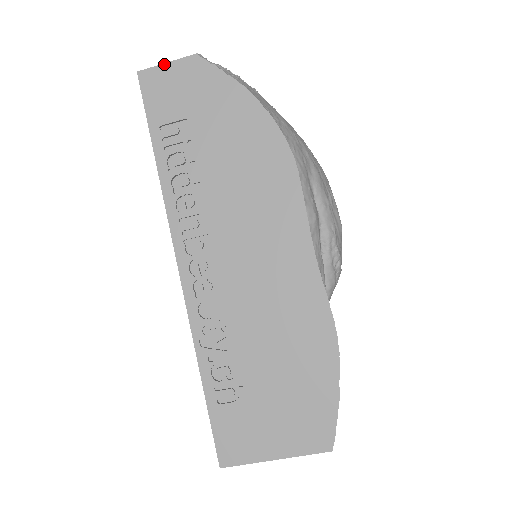
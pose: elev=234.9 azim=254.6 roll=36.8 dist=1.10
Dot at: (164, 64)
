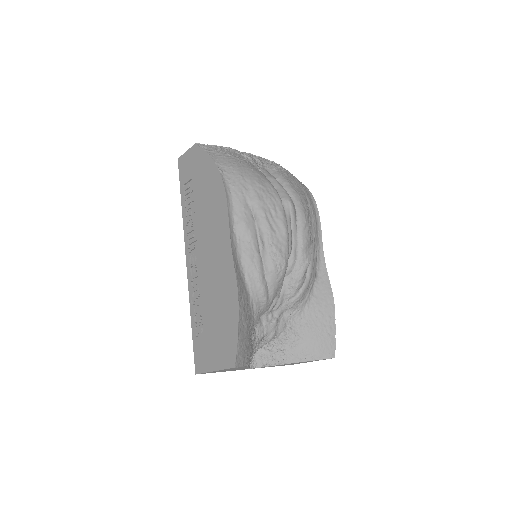
Dot at: (186, 152)
